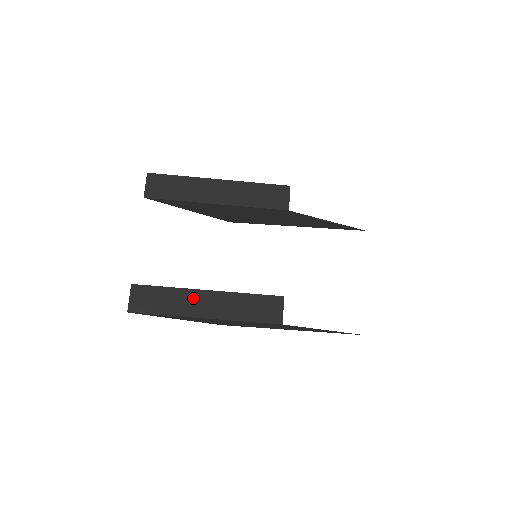
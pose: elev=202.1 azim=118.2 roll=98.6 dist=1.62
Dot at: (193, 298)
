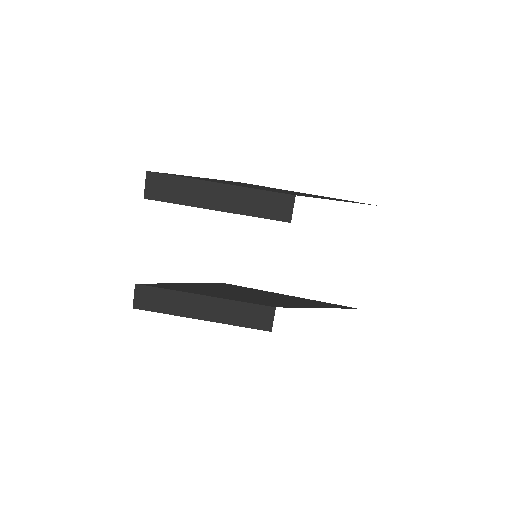
Dot at: (191, 301)
